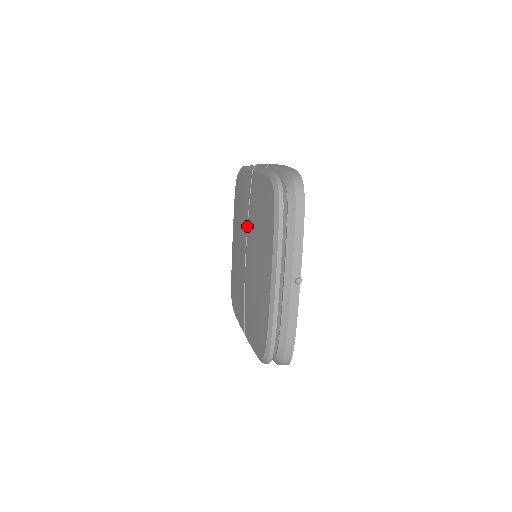
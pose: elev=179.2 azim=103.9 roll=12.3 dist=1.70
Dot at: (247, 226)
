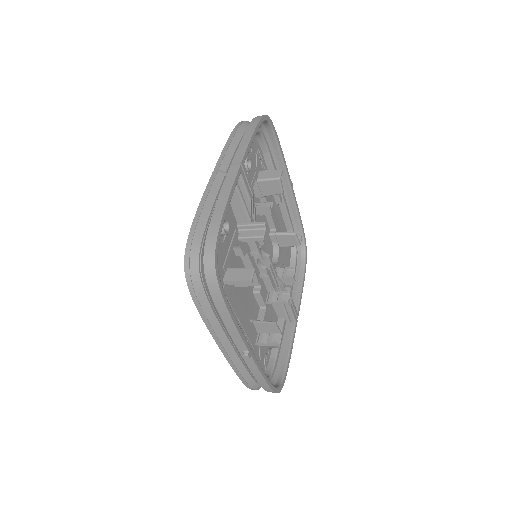
Dot at: occluded
